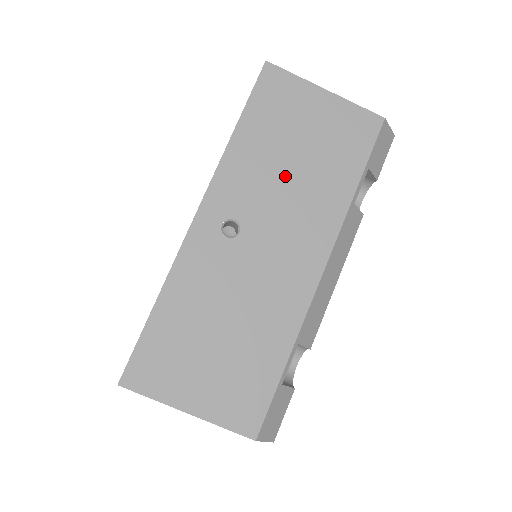
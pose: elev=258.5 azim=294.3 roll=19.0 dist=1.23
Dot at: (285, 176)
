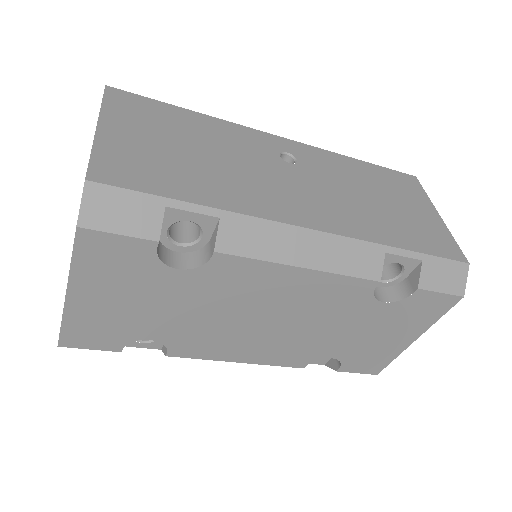
Dot at: (358, 192)
